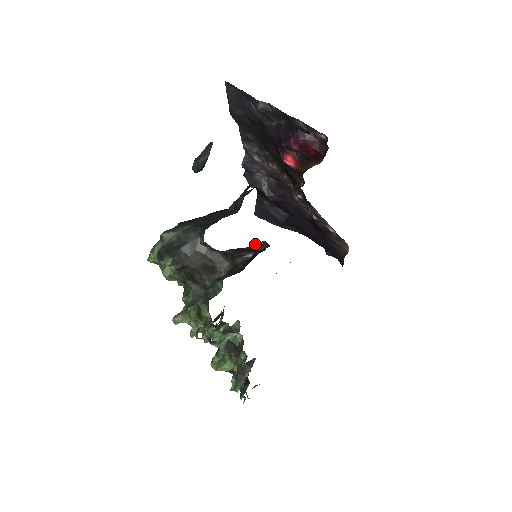
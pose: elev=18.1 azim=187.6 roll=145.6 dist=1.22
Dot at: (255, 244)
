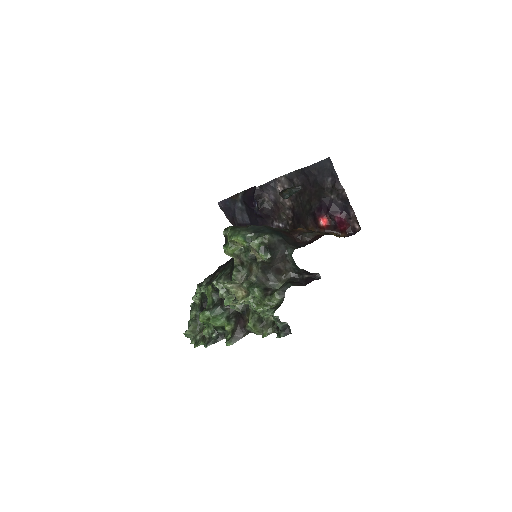
Dot at: (315, 273)
